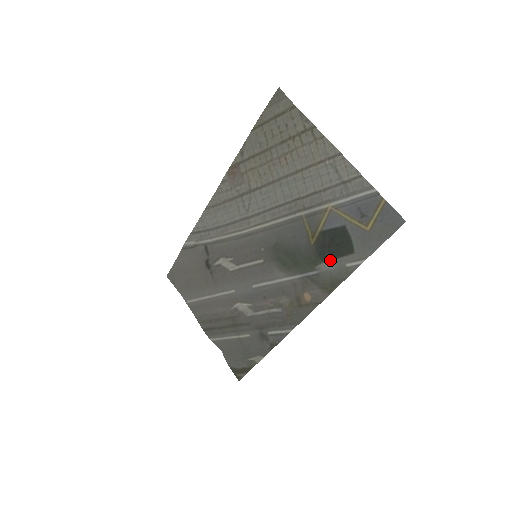
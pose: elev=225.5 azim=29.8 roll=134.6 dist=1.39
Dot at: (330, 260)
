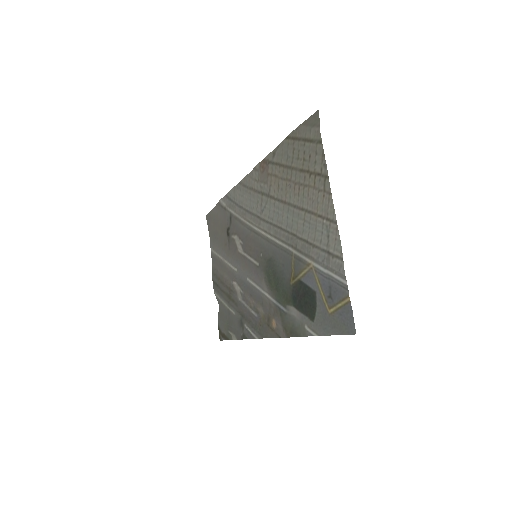
Dot at: (298, 310)
